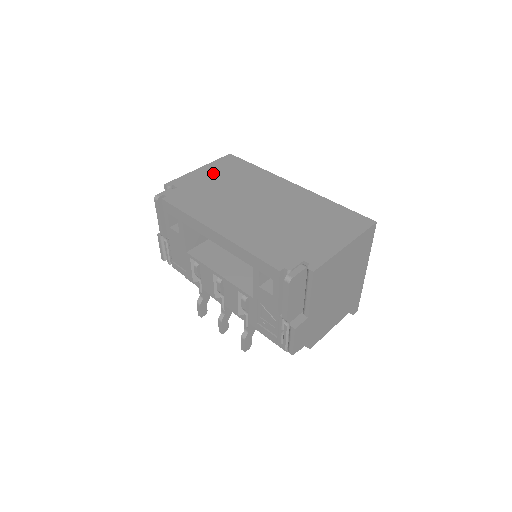
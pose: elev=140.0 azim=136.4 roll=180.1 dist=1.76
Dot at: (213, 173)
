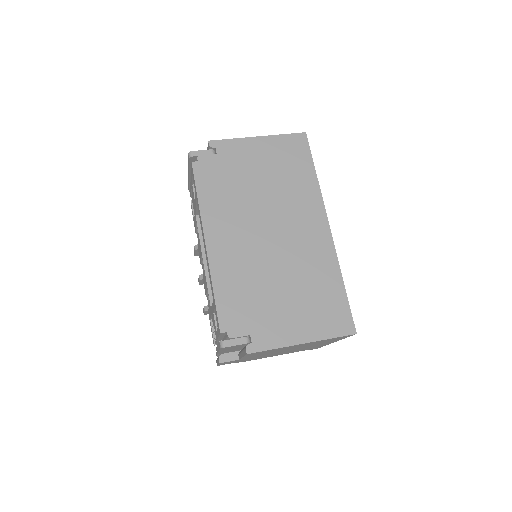
Dot at: (266, 154)
